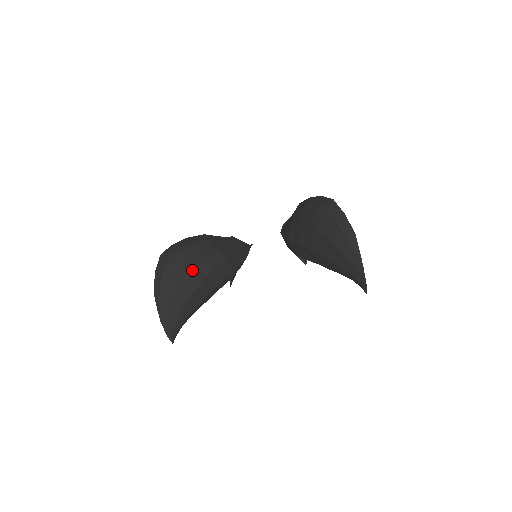
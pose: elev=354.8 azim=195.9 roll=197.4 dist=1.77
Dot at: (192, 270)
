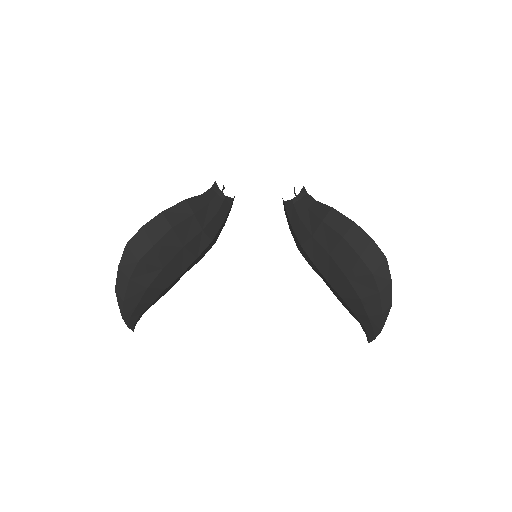
Dot at: (171, 267)
